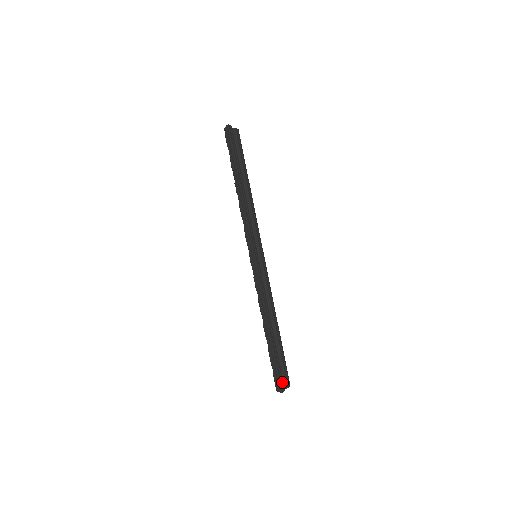
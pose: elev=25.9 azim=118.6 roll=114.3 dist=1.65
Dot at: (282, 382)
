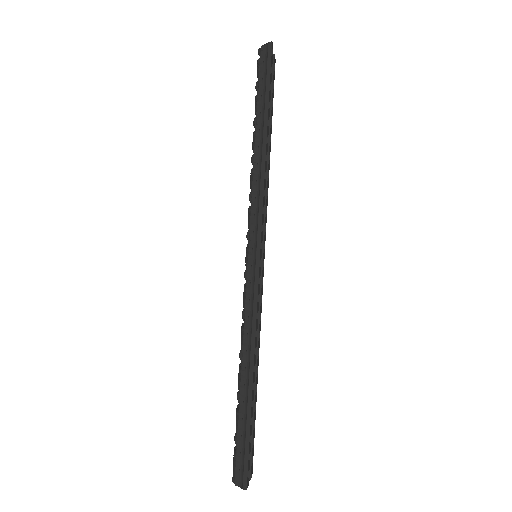
Dot at: (248, 471)
